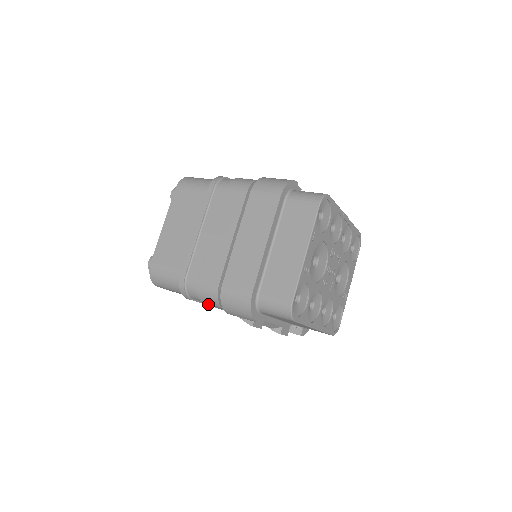
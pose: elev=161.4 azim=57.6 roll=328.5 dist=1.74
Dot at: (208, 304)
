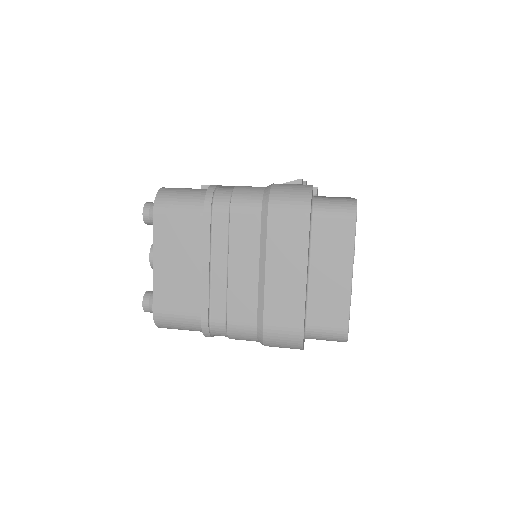
Dot at: occluded
